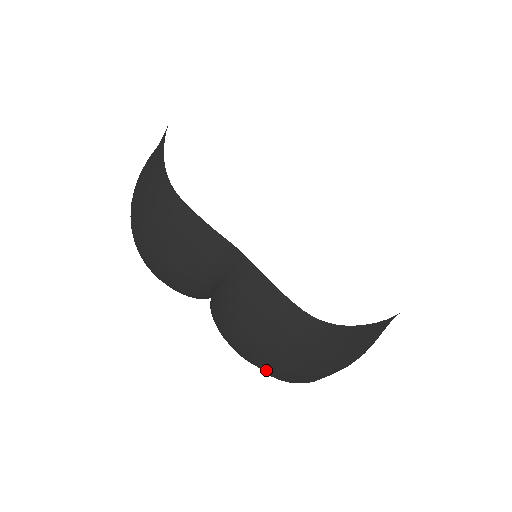
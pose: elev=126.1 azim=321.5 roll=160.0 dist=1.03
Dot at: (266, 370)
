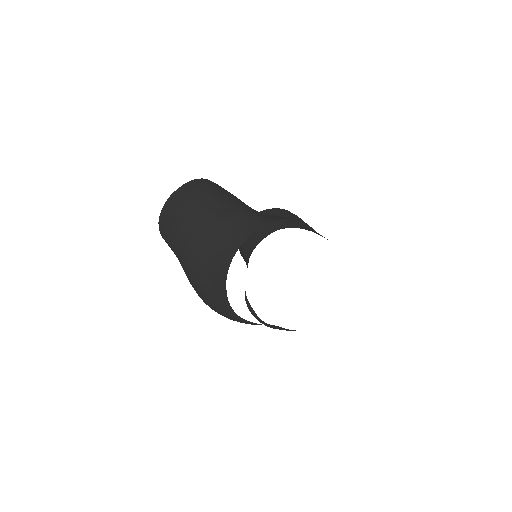
Dot at: occluded
